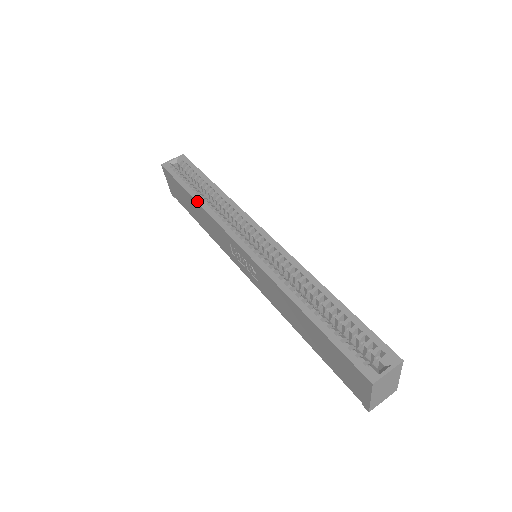
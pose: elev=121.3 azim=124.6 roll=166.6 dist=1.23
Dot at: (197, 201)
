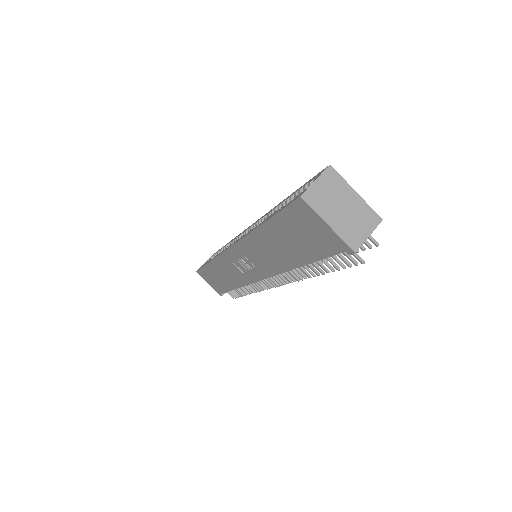
Dot at: (210, 261)
